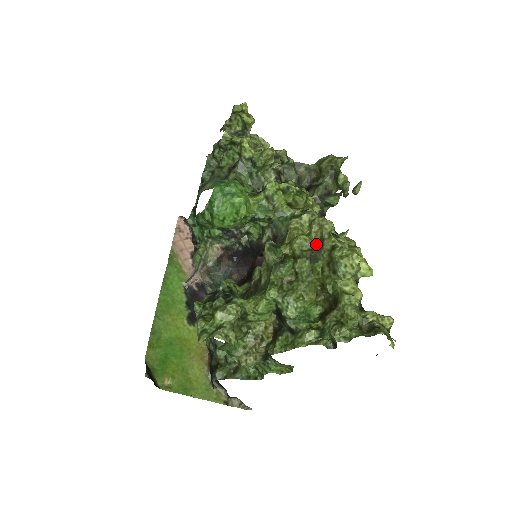
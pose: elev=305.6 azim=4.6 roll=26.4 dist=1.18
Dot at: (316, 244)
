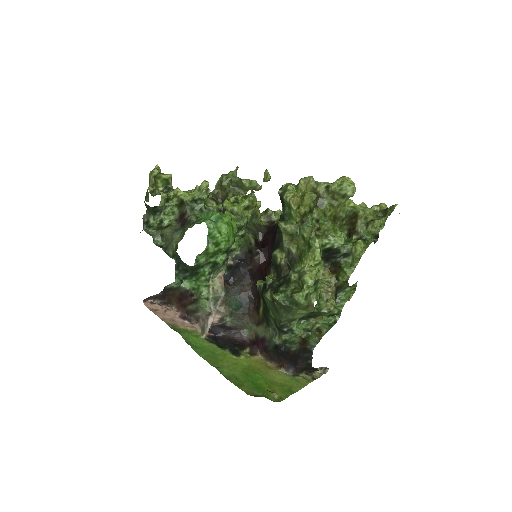
Dot at: occluded
